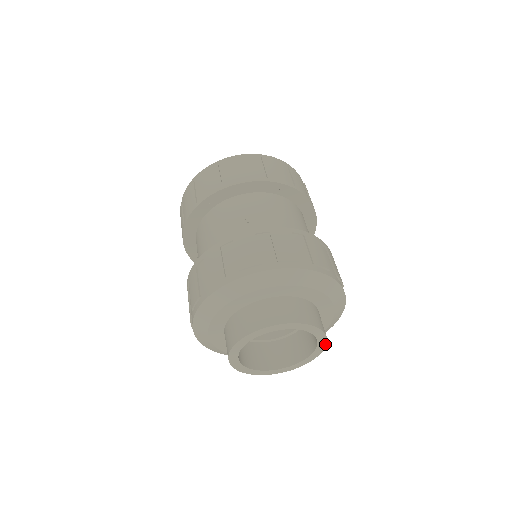
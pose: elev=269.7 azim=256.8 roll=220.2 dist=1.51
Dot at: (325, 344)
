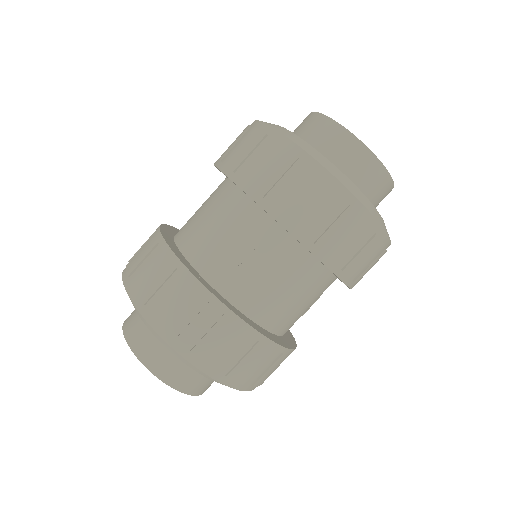
Dot at: occluded
